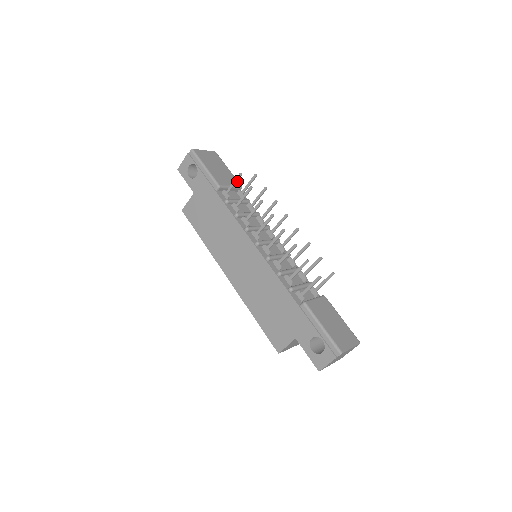
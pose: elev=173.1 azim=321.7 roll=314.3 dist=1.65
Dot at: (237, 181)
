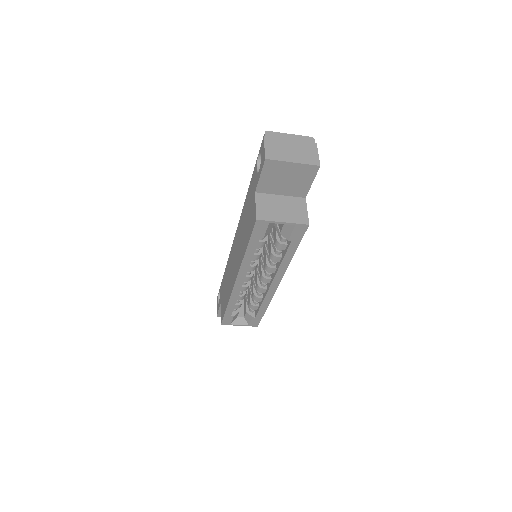
Dot at: occluded
